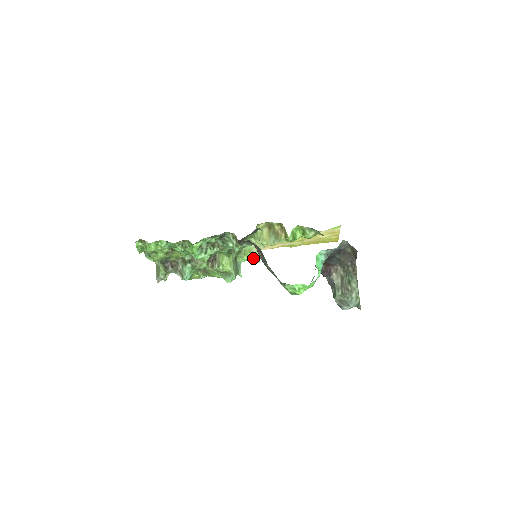
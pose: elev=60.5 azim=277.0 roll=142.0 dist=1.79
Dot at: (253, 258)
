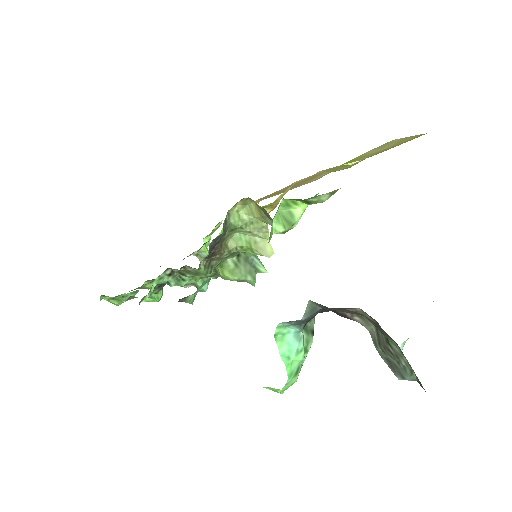
Dot at: (260, 251)
